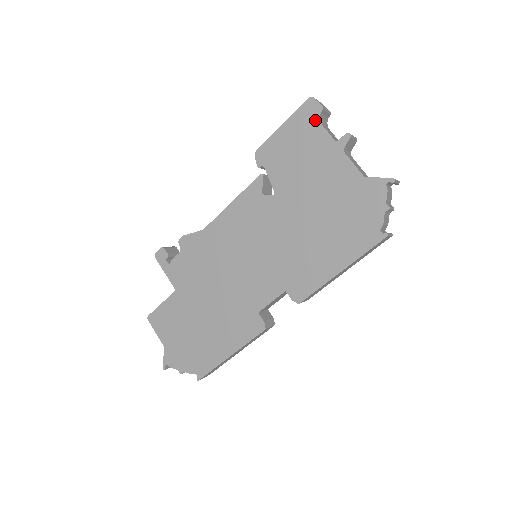
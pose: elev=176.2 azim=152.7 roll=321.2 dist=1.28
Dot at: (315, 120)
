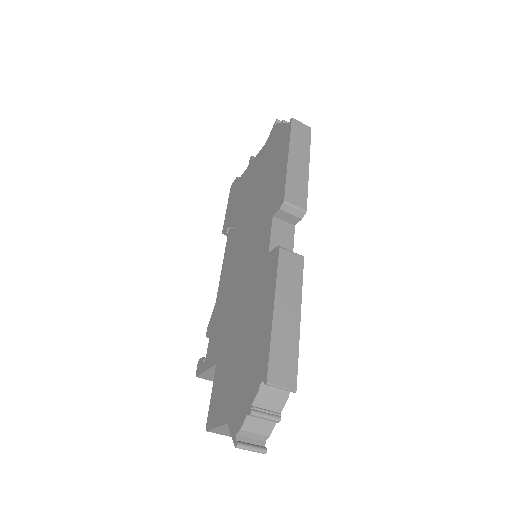
Dot at: (237, 183)
